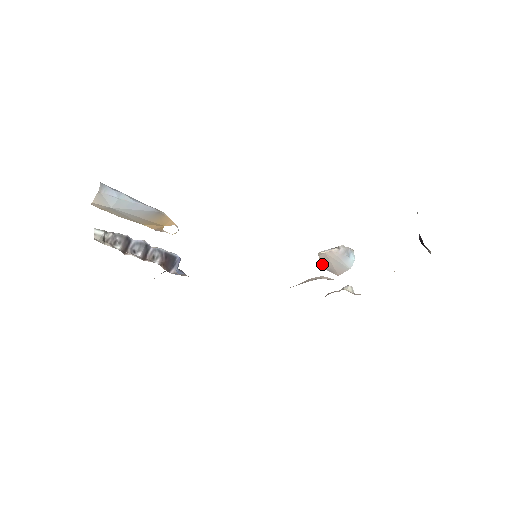
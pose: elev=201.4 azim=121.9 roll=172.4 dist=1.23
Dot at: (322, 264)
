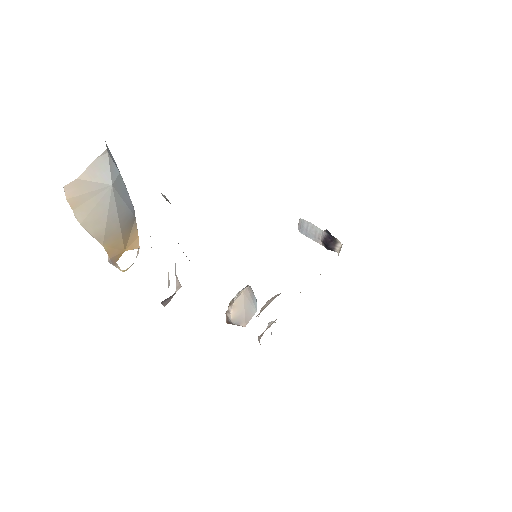
Dot at: (233, 315)
